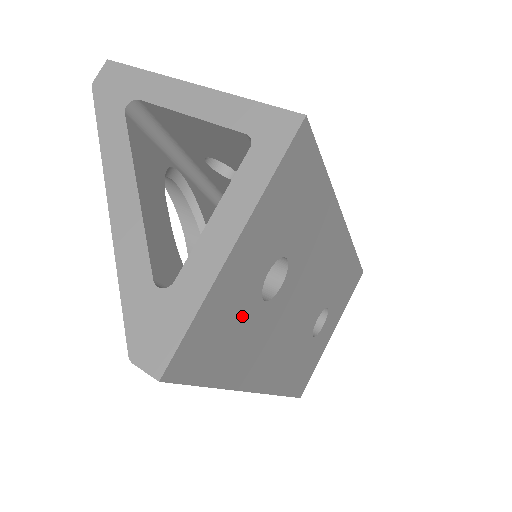
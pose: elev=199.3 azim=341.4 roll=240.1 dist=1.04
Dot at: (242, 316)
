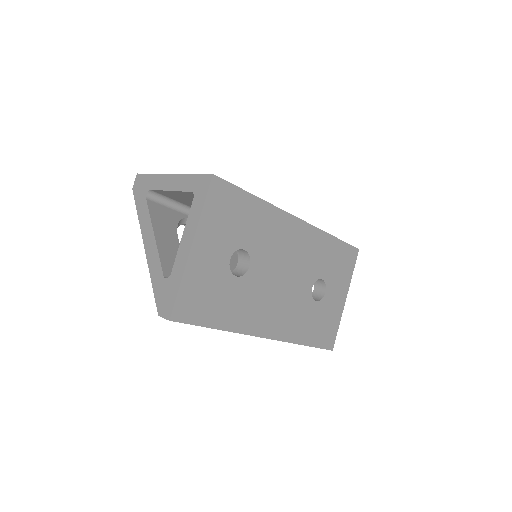
Dot at: (220, 286)
